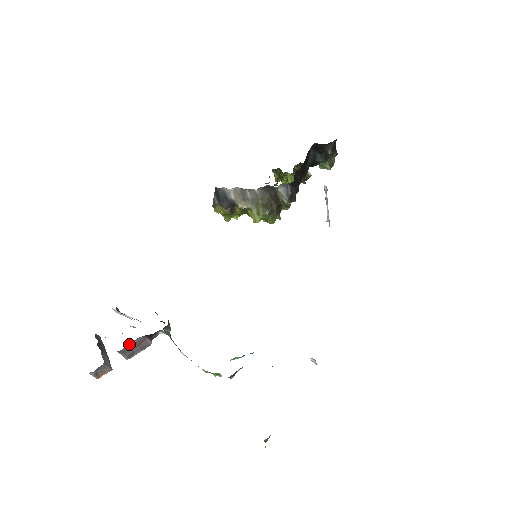
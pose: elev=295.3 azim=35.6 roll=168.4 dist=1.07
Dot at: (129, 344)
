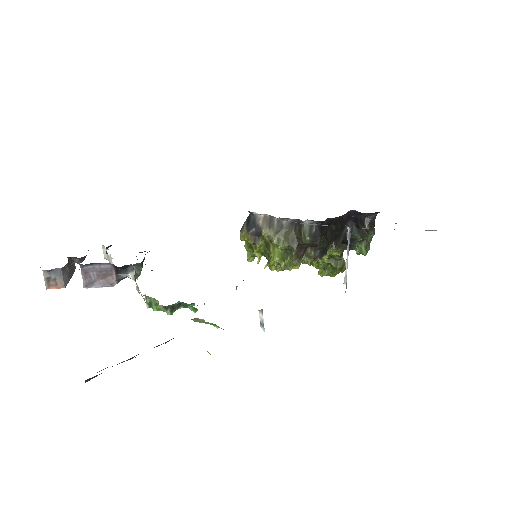
Dot at: (95, 266)
